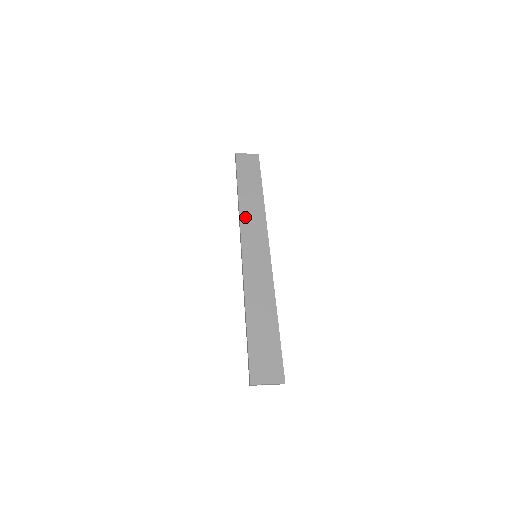
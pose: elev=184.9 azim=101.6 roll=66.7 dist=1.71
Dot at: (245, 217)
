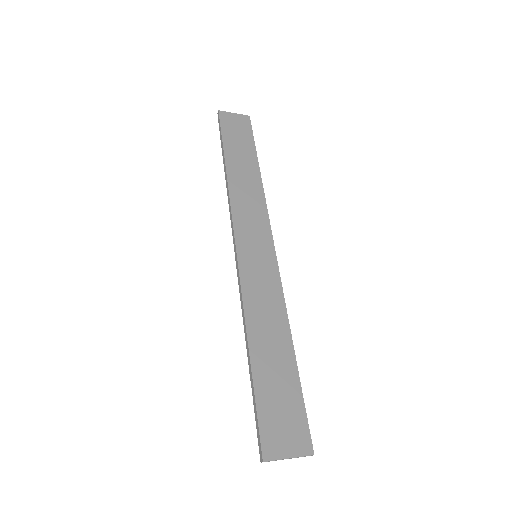
Dot at: (237, 199)
